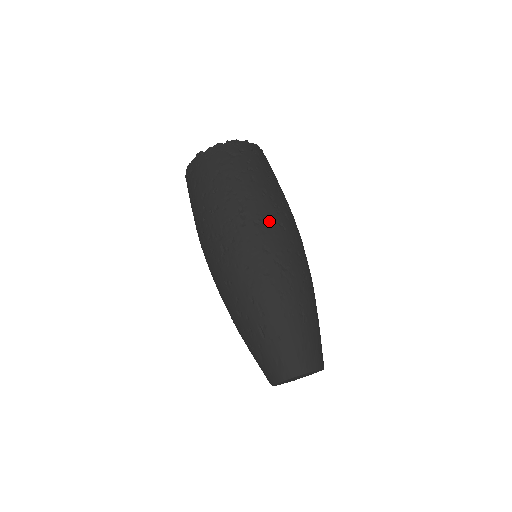
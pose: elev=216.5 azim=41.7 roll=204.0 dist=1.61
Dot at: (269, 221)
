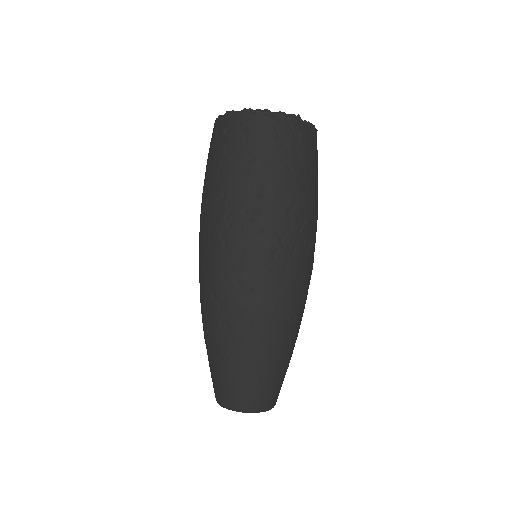
Dot at: (214, 236)
